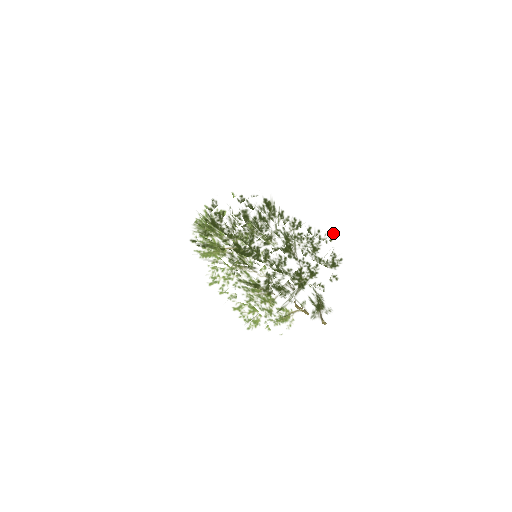
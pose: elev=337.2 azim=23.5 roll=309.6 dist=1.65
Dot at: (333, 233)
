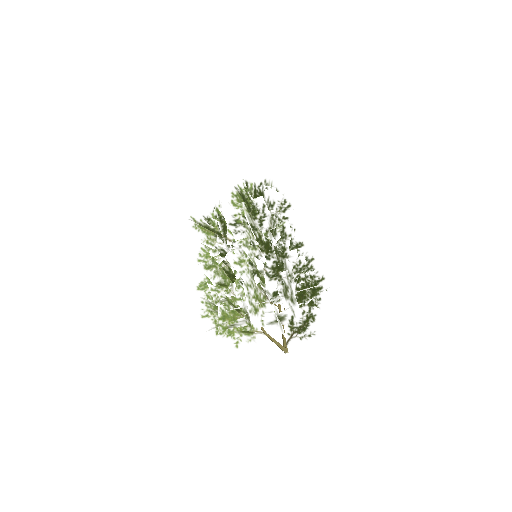
Dot at: occluded
